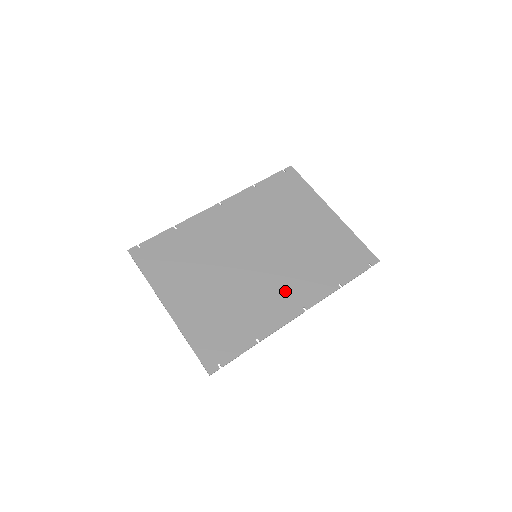
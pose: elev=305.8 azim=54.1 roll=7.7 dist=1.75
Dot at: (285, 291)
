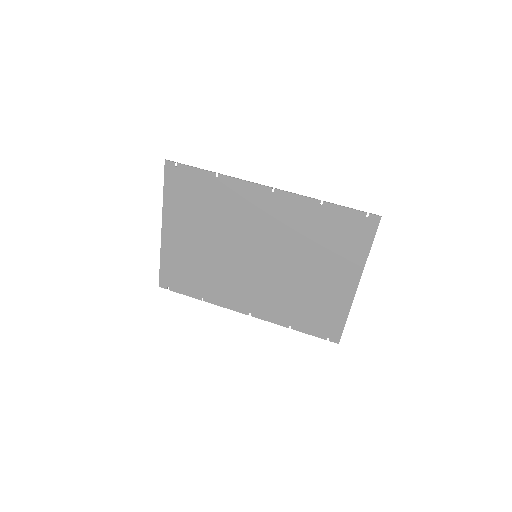
Dot at: (250, 294)
